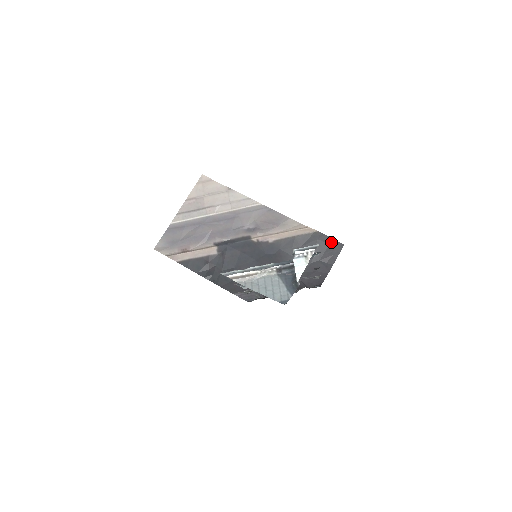
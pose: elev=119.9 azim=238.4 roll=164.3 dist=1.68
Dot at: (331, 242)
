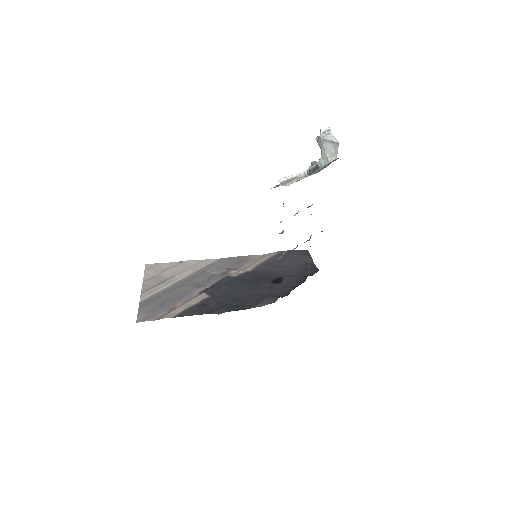
Dot at: (297, 252)
